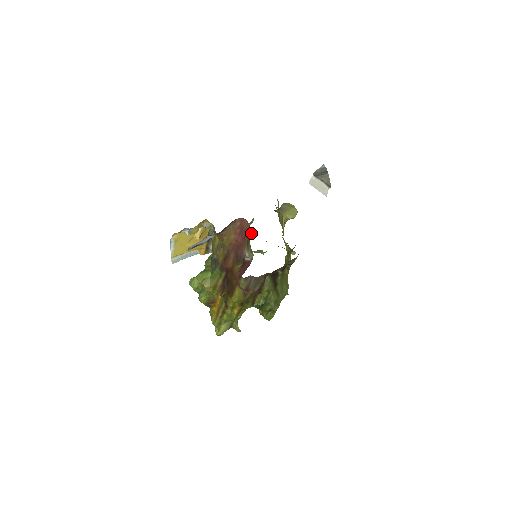
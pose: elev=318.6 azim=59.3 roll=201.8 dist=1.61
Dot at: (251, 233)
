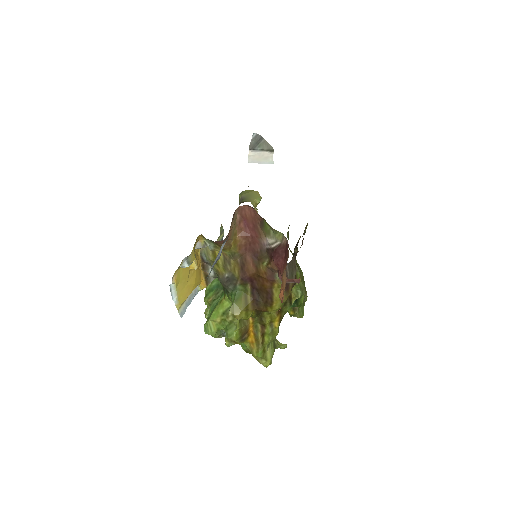
Dot at: occluded
